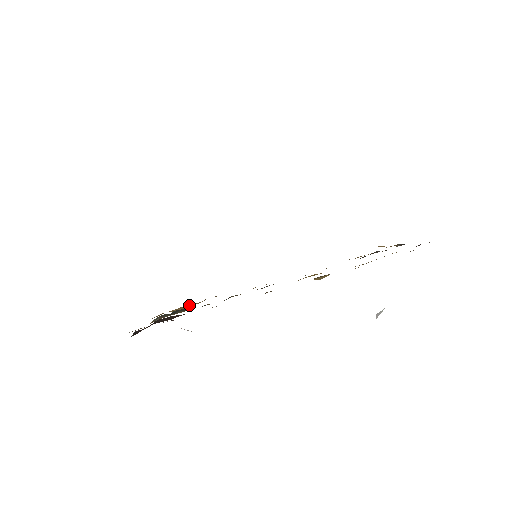
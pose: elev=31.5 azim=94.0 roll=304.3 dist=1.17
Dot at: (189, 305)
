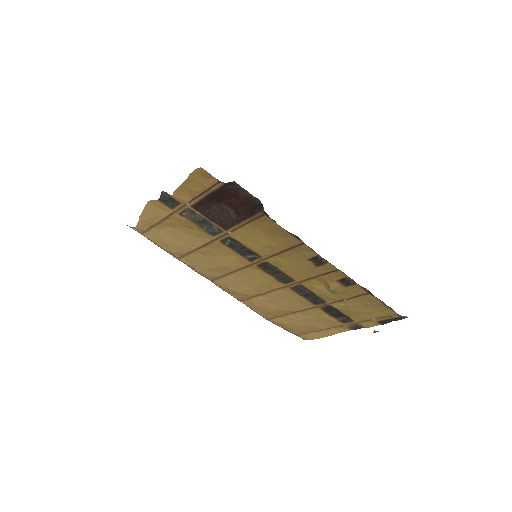
Dot at: (180, 241)
